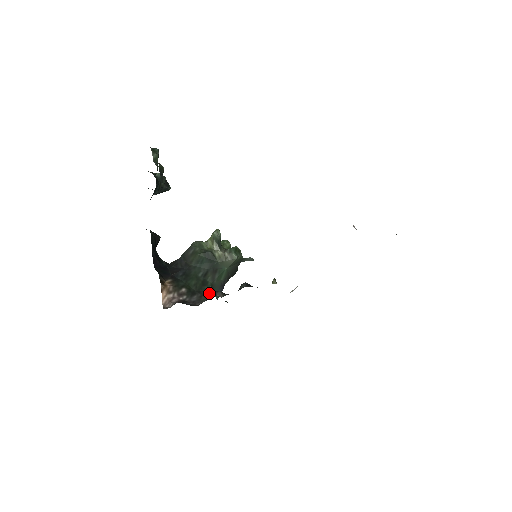
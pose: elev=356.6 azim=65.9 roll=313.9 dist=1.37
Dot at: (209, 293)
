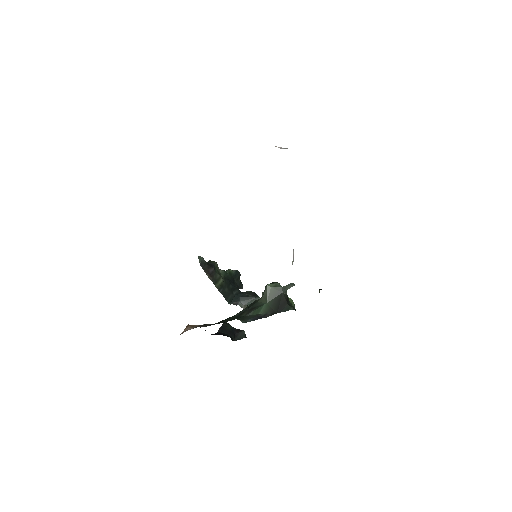
Dot at: occluded
